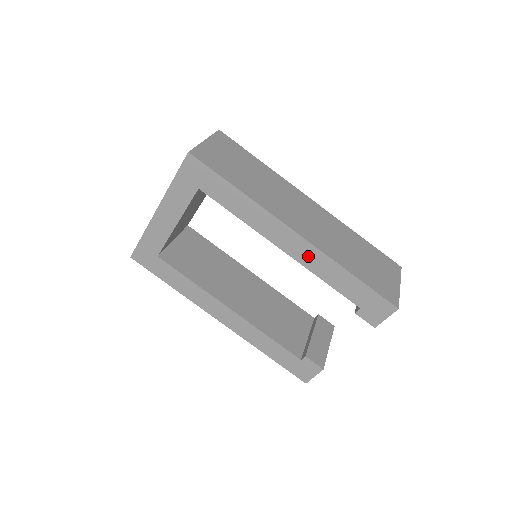
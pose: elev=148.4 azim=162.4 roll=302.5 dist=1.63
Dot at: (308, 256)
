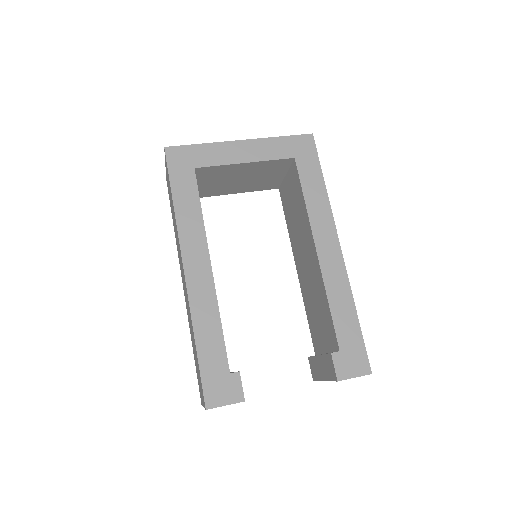
Dot at: (334, 272)
